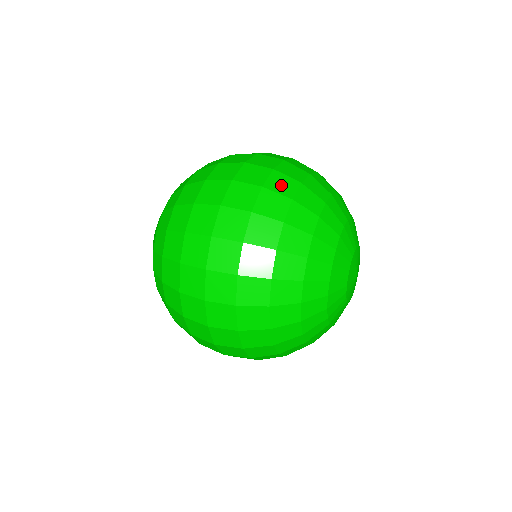
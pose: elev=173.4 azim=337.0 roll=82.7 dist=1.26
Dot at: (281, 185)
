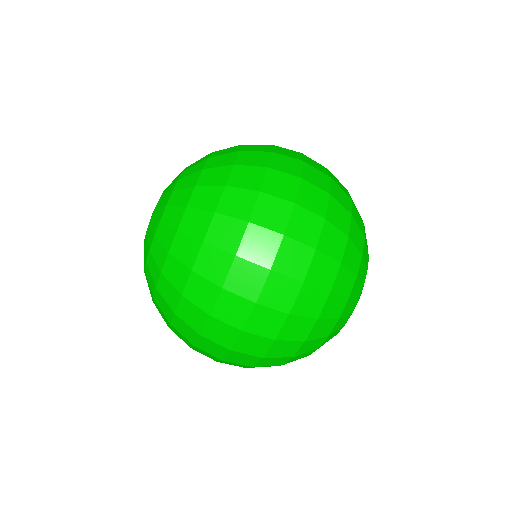
Dot at: (338, 217)
